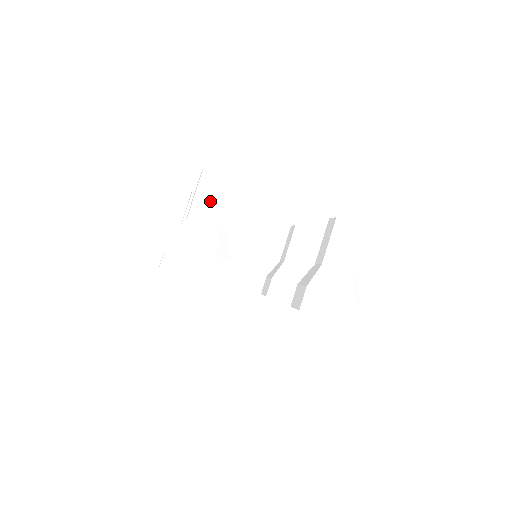
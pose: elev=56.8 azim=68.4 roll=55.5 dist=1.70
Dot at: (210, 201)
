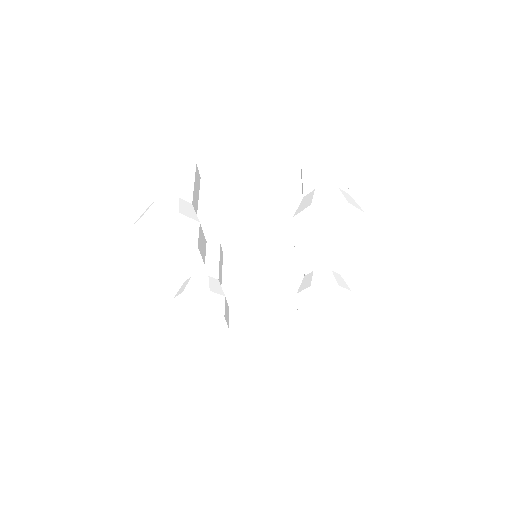
Dot at: (164, 180)
